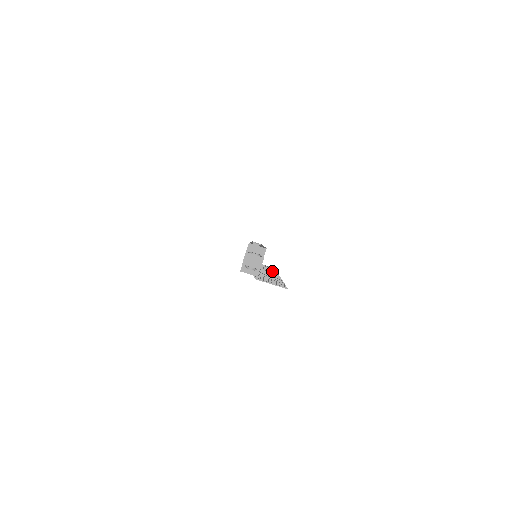
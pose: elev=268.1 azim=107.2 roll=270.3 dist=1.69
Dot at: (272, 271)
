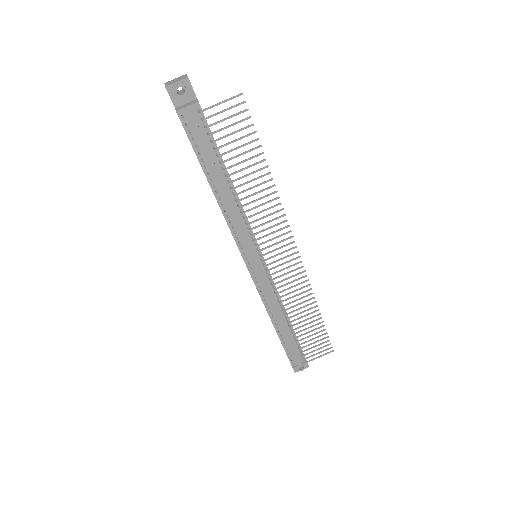
Dot at: (301, 287)
